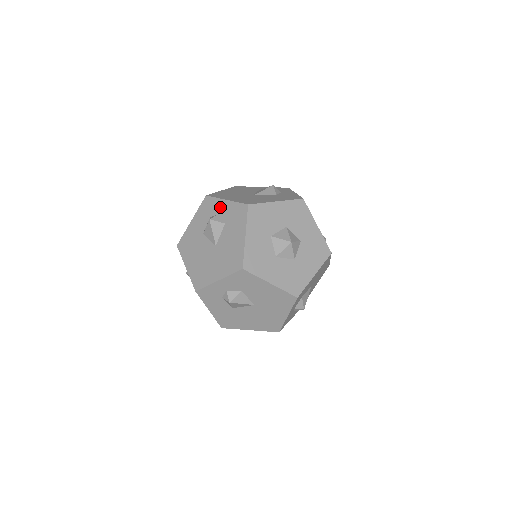
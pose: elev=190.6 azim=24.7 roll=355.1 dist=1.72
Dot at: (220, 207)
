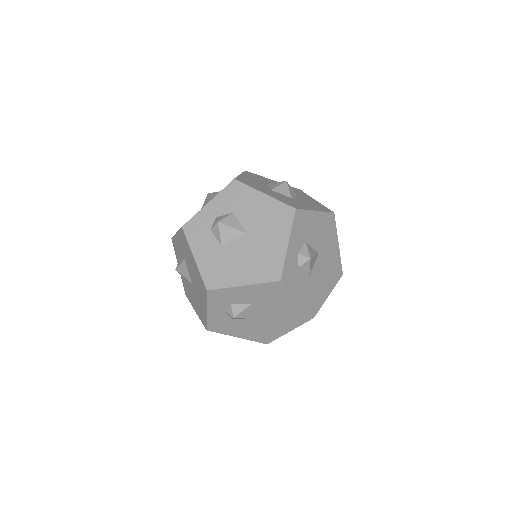
Dot at: occluded
